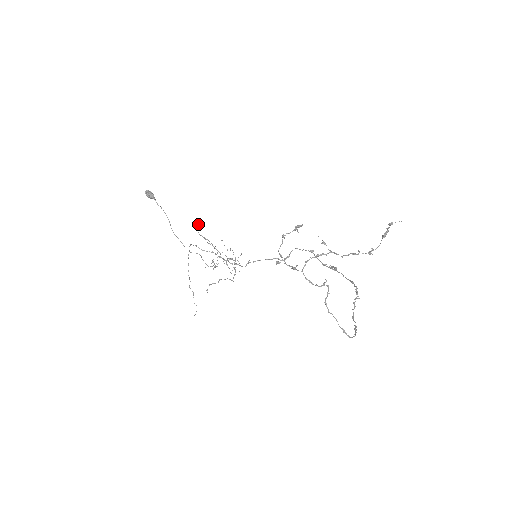
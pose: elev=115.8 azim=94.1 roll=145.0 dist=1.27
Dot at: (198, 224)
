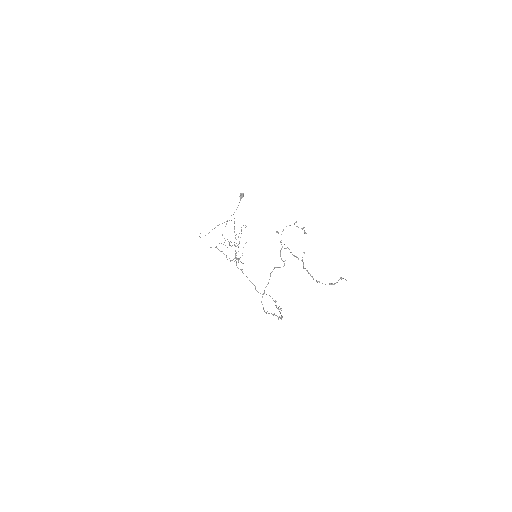
Dot at: occluded
